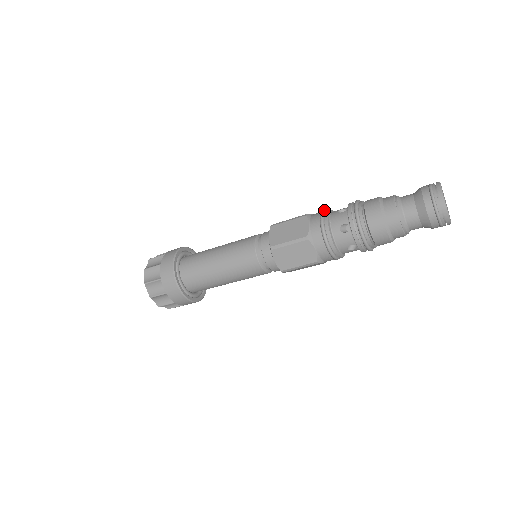
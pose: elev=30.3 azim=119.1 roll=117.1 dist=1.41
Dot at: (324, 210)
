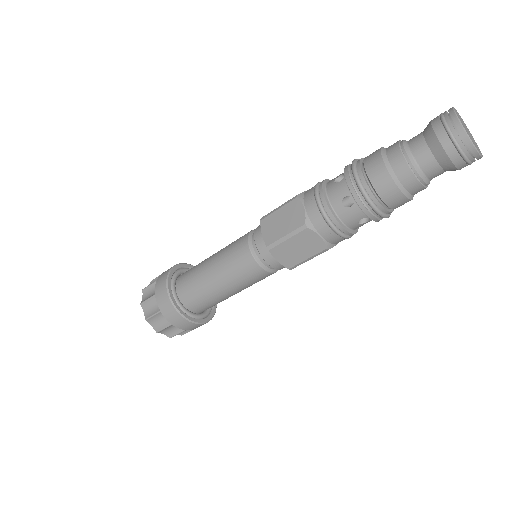
Dot at: (317, 183)
